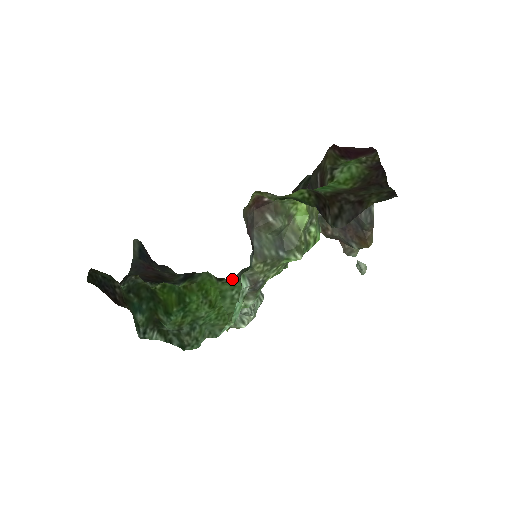
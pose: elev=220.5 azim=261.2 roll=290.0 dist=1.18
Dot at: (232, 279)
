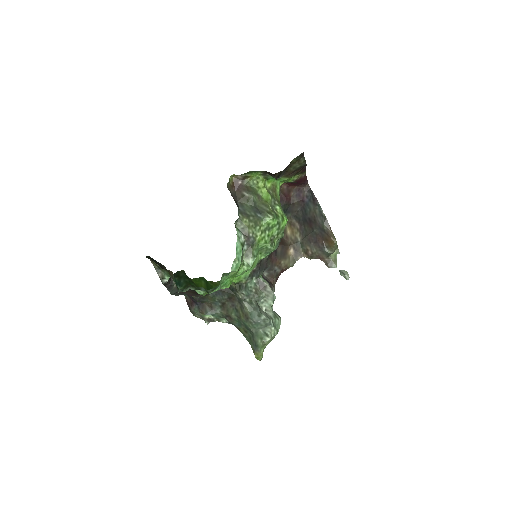
Dot at: (246, 283)
